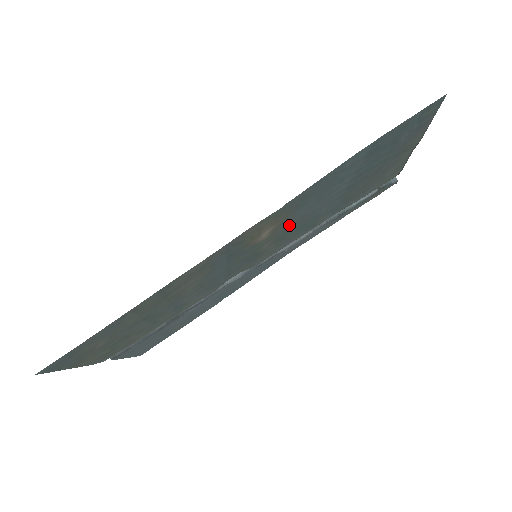
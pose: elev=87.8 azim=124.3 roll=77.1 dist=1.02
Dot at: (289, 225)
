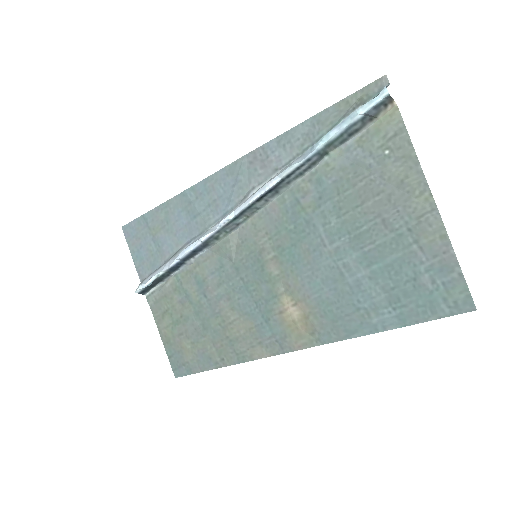
Dot at: (299, 275)
